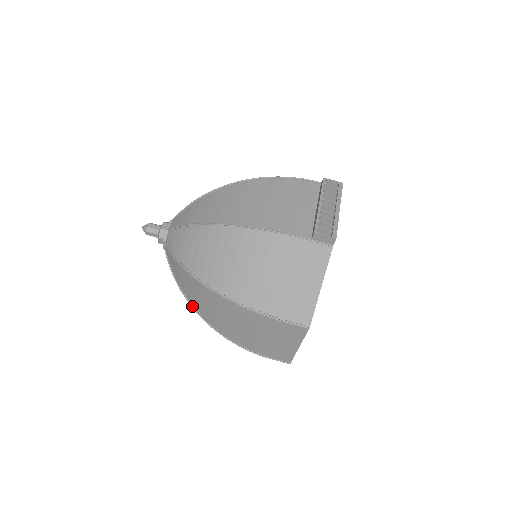
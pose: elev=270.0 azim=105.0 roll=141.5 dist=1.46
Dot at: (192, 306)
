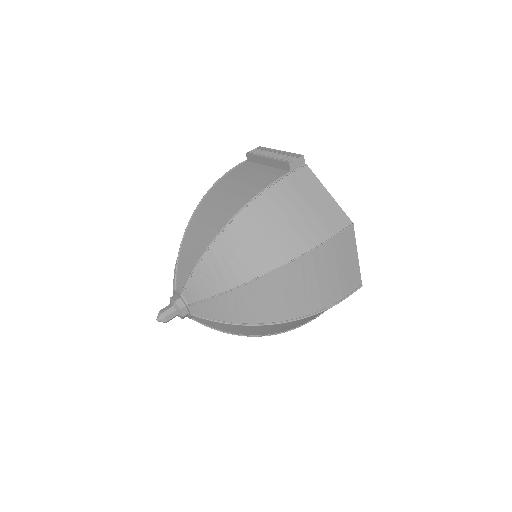
Dot at: (261, 324)
